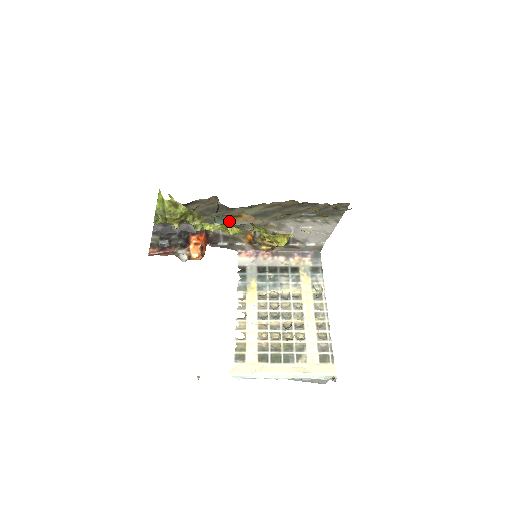
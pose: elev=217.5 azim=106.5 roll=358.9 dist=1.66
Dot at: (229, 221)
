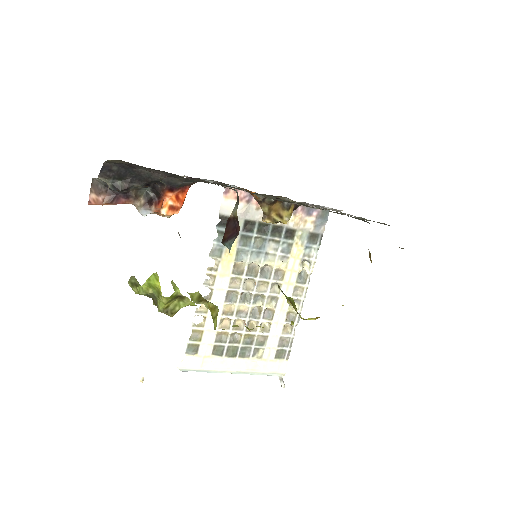
Dot at: occluded
